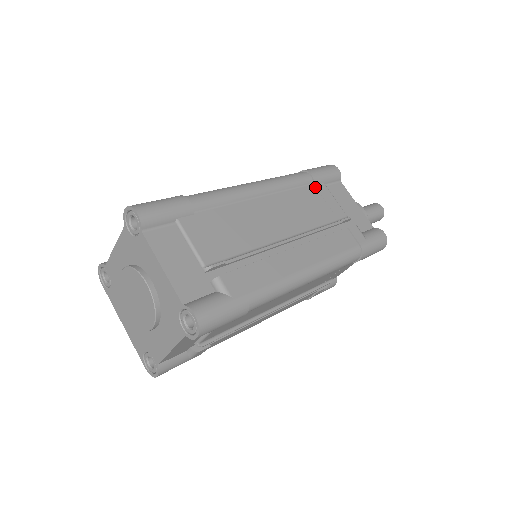
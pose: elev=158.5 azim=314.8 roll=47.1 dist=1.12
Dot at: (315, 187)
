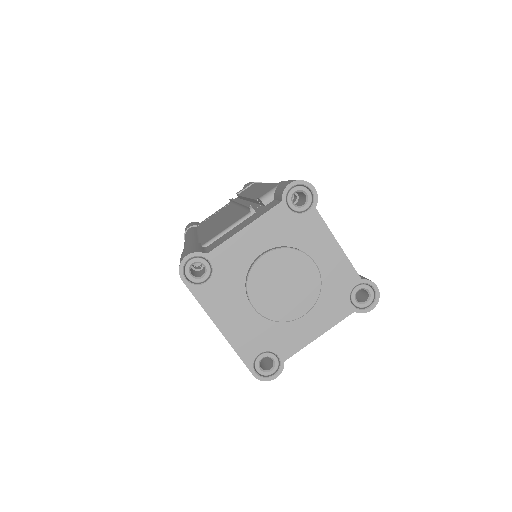
Dot at: occluded
